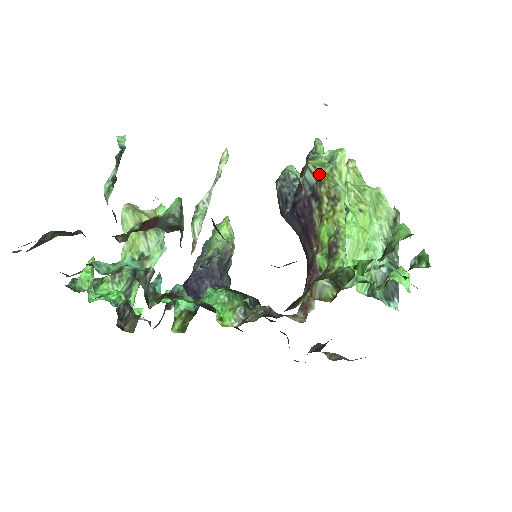
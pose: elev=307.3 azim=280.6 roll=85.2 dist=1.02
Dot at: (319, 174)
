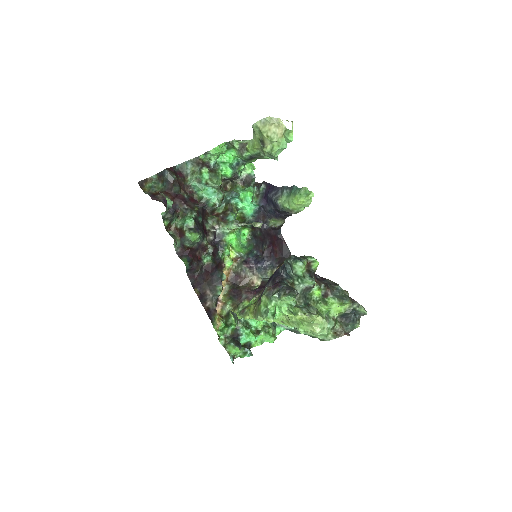
Dot at: (261, 304)
